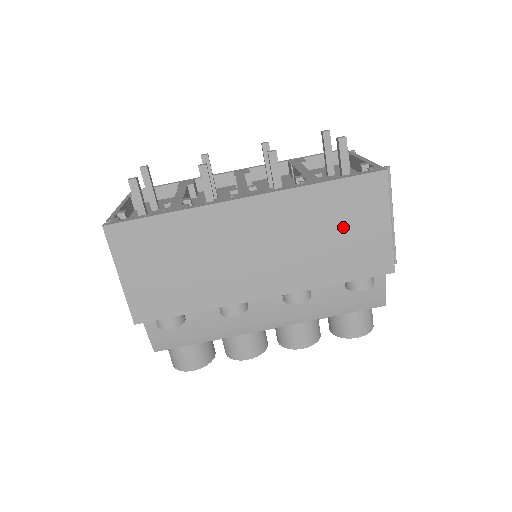
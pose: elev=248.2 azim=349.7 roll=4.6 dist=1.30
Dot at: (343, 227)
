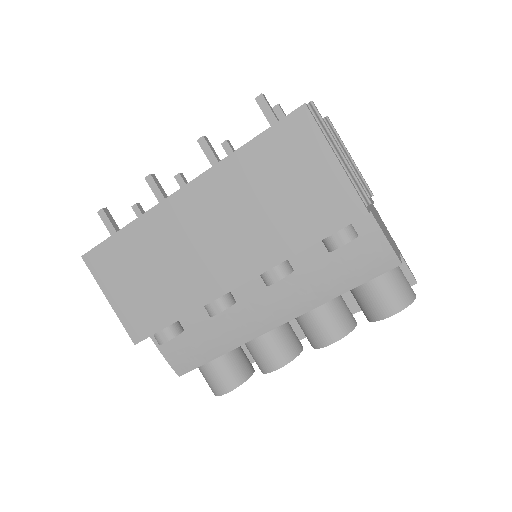
Dot at: (286, 182)
